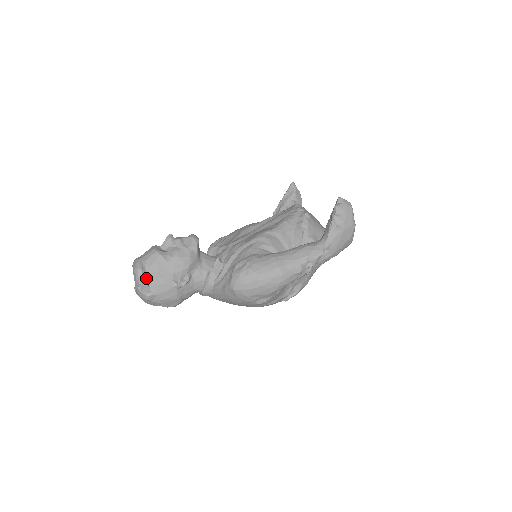
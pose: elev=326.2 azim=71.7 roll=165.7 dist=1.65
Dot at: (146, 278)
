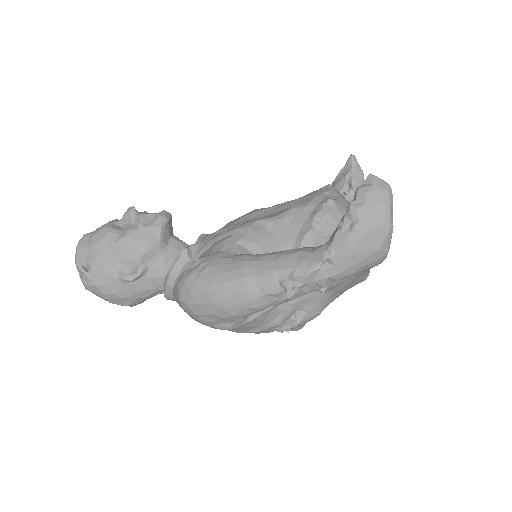
Dot at: (86, 261)
